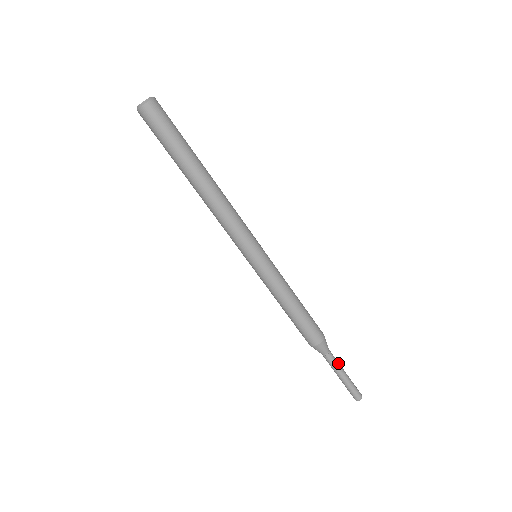
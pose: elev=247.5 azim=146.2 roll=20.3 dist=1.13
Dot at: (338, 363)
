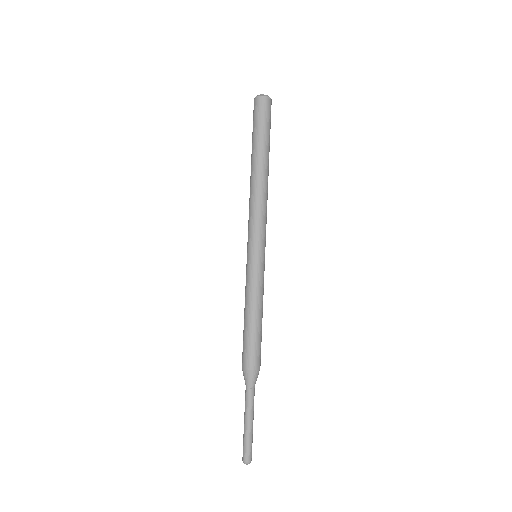
Dot at: occluded
